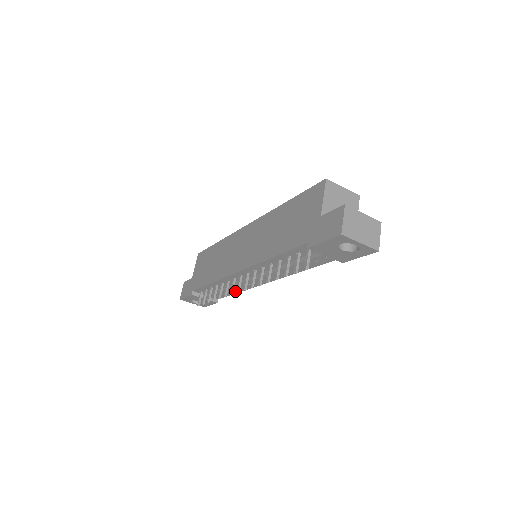
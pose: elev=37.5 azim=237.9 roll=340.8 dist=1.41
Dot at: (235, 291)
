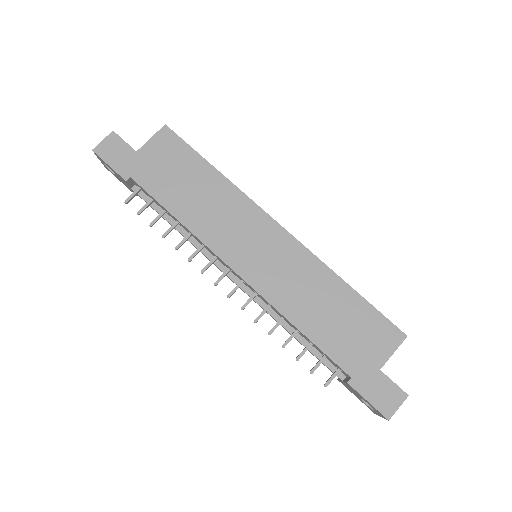
Dot at: occluded
